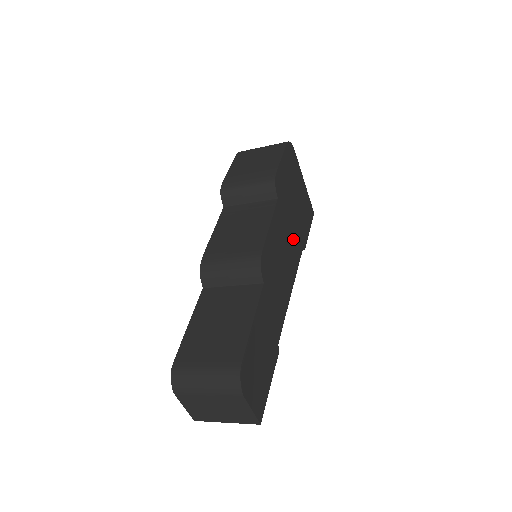
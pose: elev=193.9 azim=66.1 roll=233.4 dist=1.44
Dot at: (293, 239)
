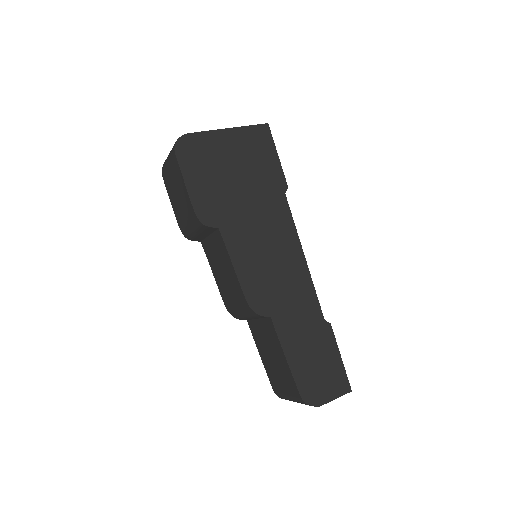
Dot at: (266, 215)
